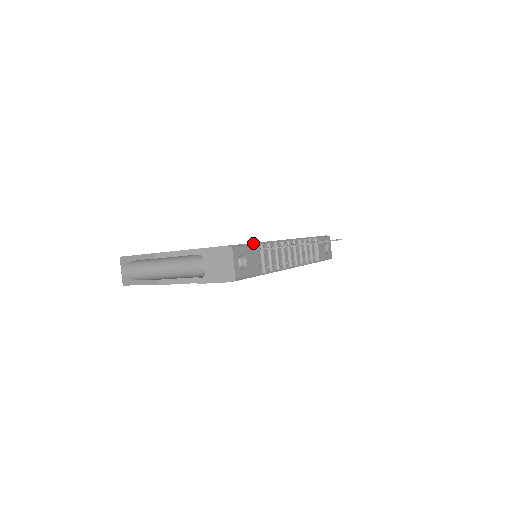
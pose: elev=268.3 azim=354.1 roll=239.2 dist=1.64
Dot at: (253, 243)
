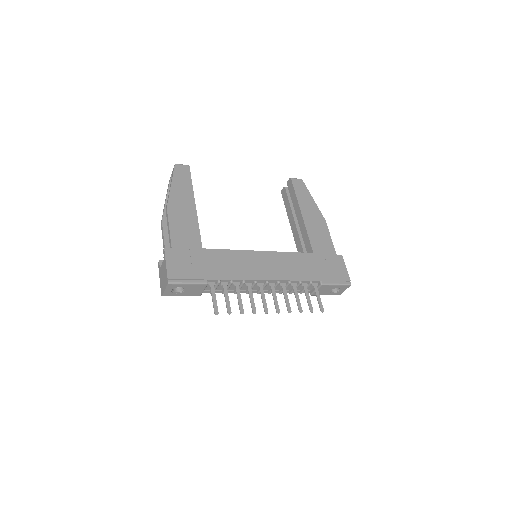
Dot at: (208, 279)
